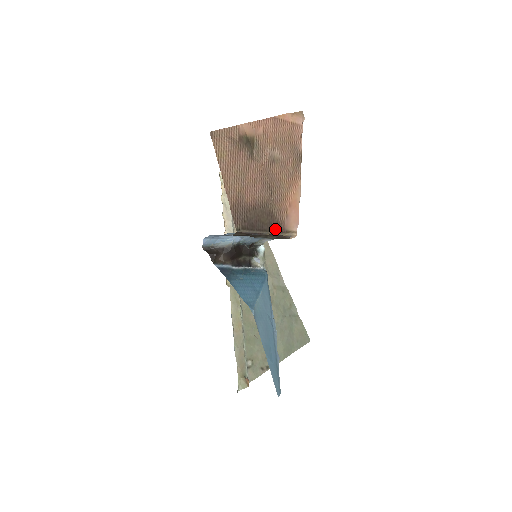
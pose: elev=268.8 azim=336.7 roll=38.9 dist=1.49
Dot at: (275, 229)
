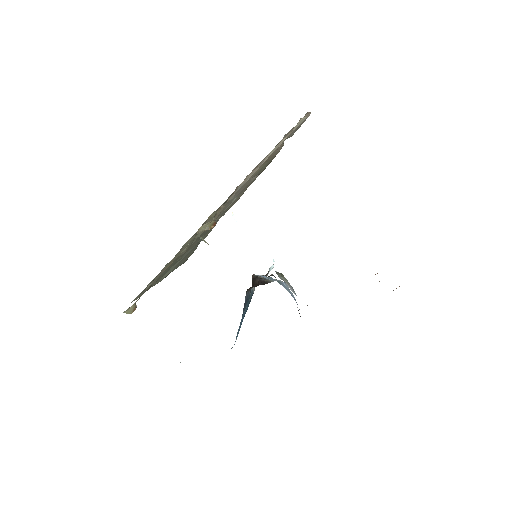
Dot at: occluded
